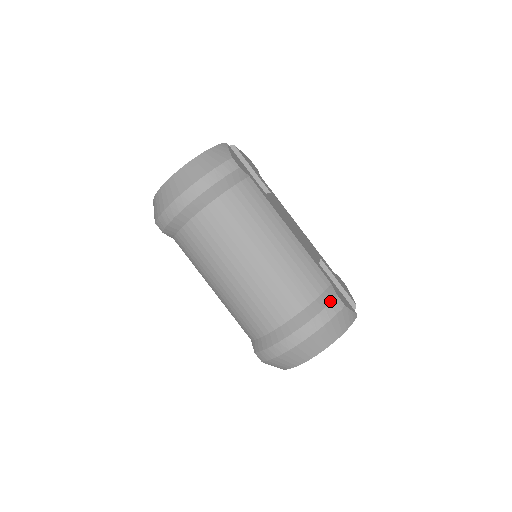
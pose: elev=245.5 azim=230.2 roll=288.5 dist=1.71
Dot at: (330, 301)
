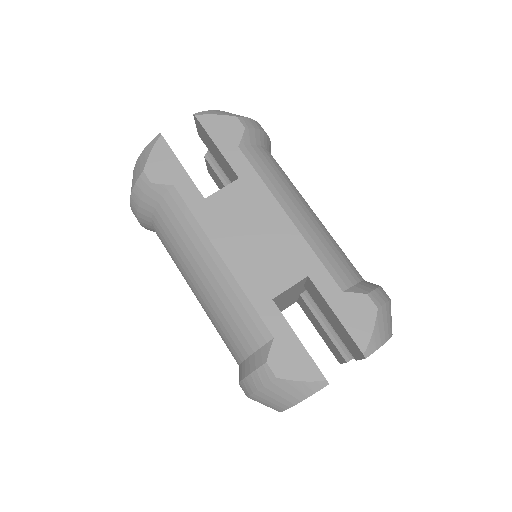
Dot at: (256, 367)
